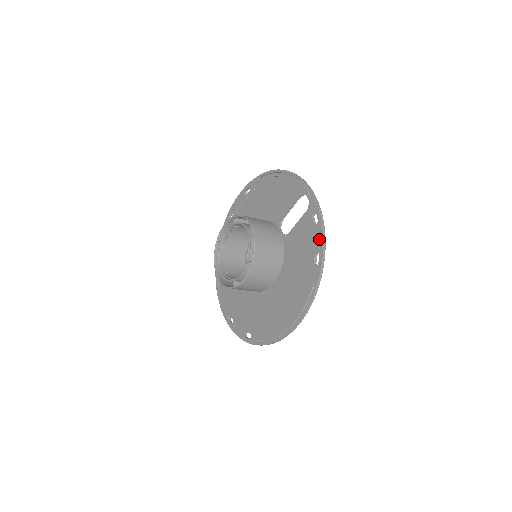
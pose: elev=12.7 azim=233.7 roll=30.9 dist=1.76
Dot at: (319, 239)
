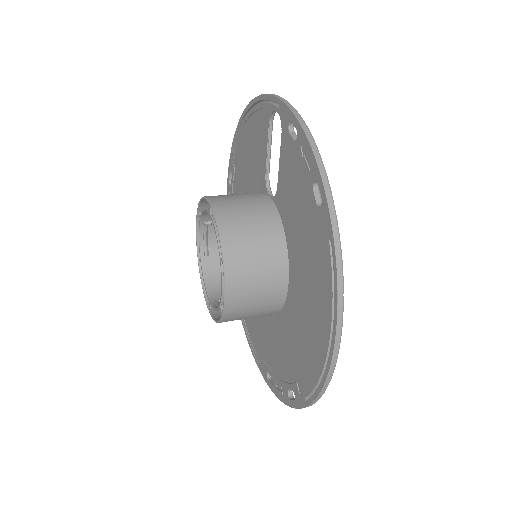
Dot at: (307, 157)
